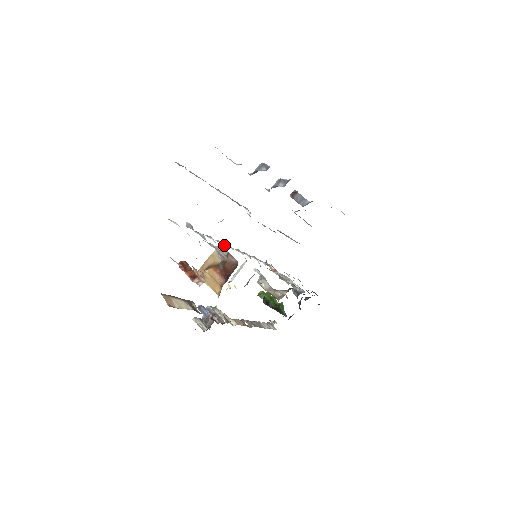
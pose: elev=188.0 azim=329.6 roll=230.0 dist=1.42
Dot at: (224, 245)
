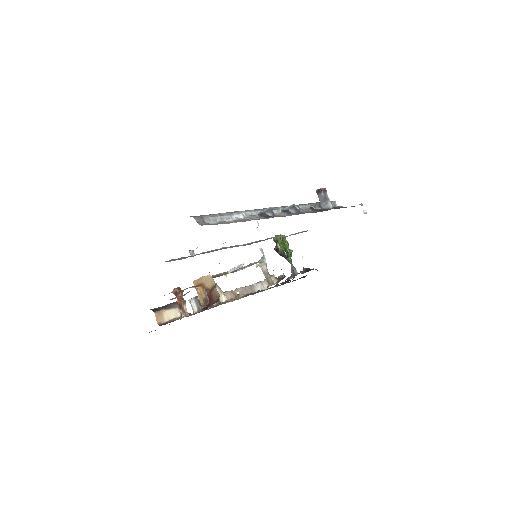
Dot at: occluded
